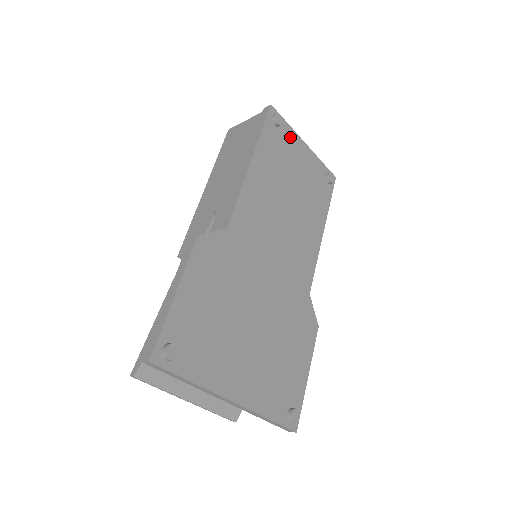
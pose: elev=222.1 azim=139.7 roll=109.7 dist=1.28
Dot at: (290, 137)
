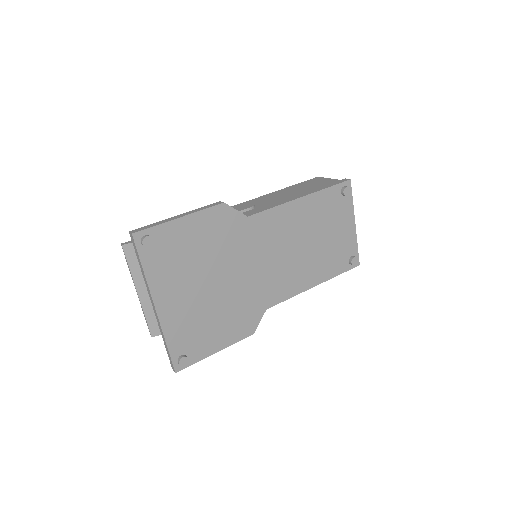
Dot at: (346, 209)
